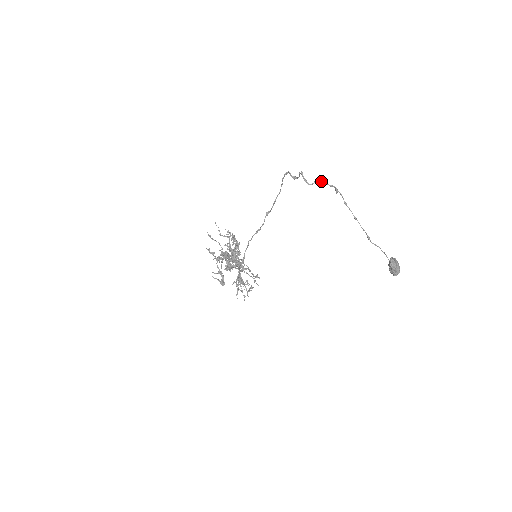
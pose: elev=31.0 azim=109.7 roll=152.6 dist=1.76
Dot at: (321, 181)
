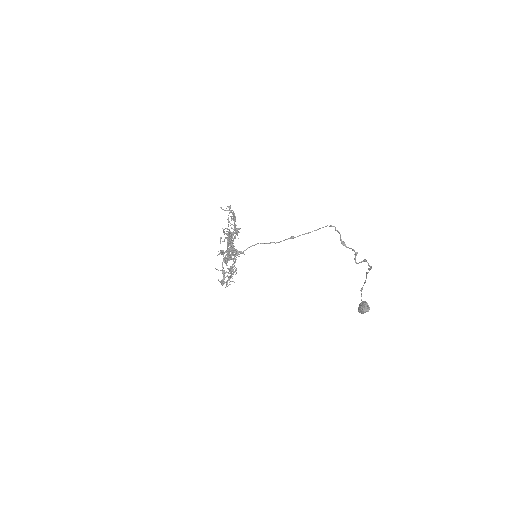
Dot at: (365, 261)
